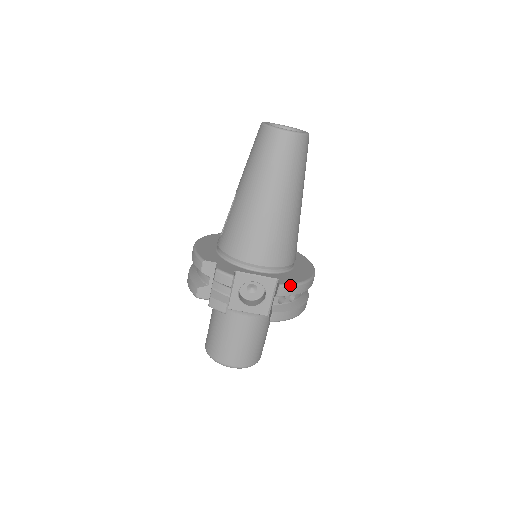
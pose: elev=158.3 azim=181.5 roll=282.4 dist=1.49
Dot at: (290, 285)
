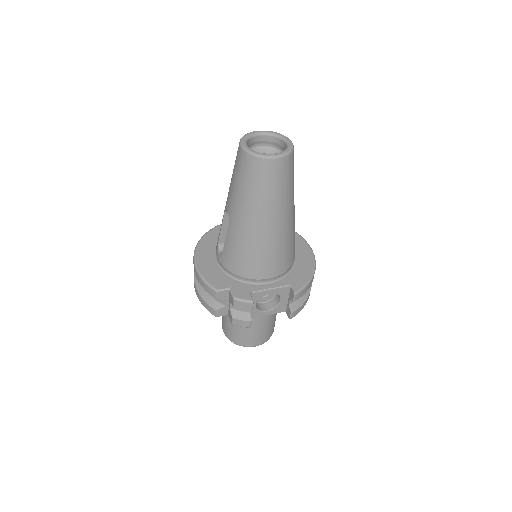
Dot at: (303, 288)
